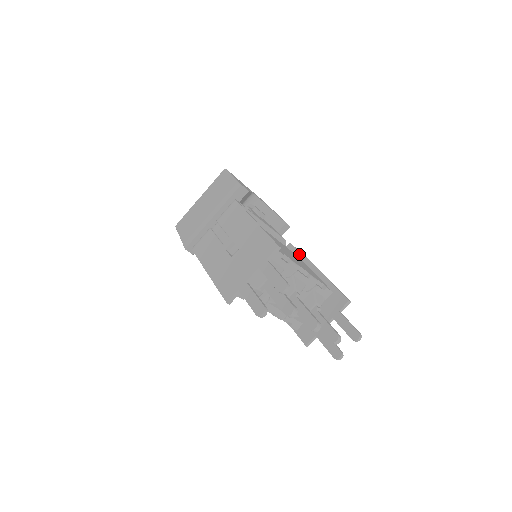
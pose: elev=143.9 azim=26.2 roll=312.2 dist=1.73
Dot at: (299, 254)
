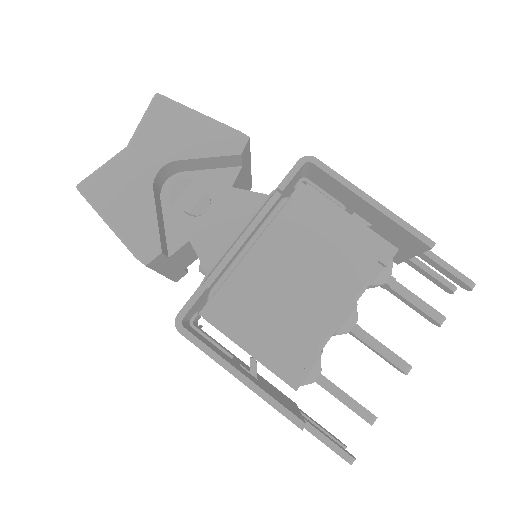
Dot at: (301, 167)
